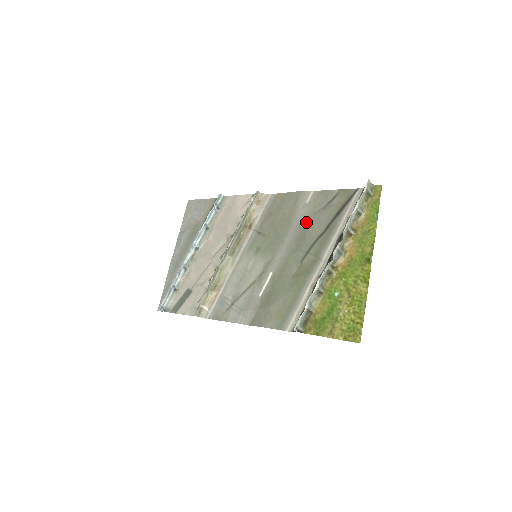
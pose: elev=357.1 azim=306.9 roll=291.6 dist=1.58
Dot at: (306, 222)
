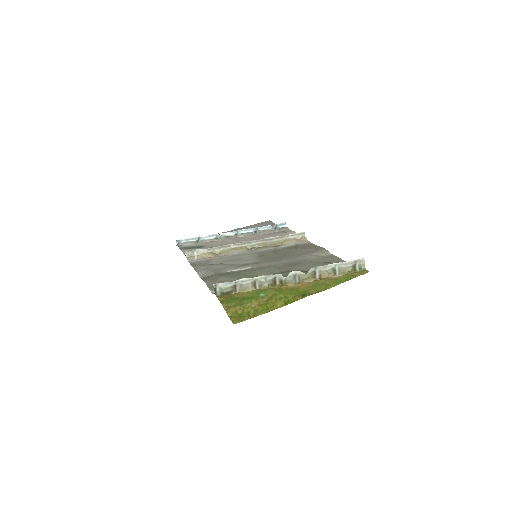
Dot at: (304, 261)
